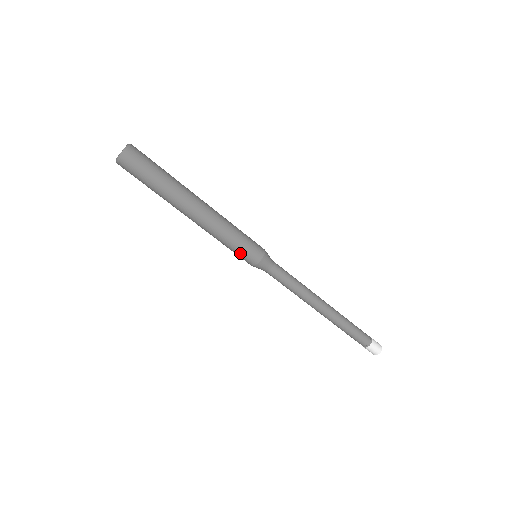
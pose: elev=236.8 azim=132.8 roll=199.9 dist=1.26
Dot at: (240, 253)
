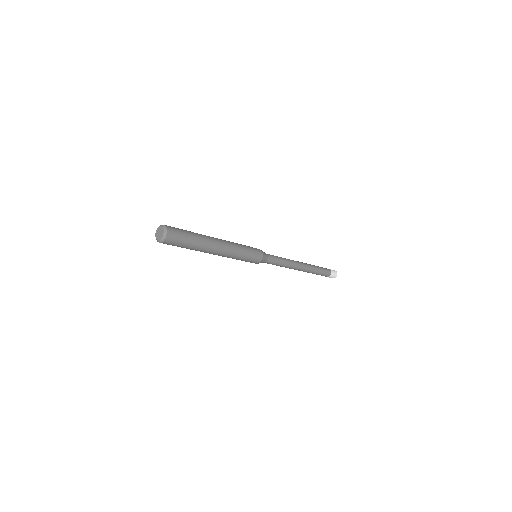
Dot at: occluded
